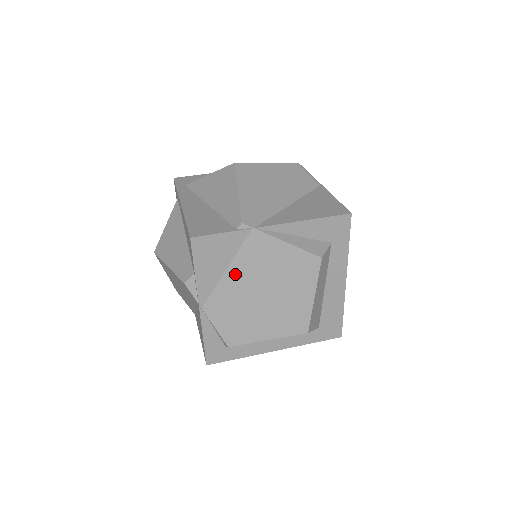
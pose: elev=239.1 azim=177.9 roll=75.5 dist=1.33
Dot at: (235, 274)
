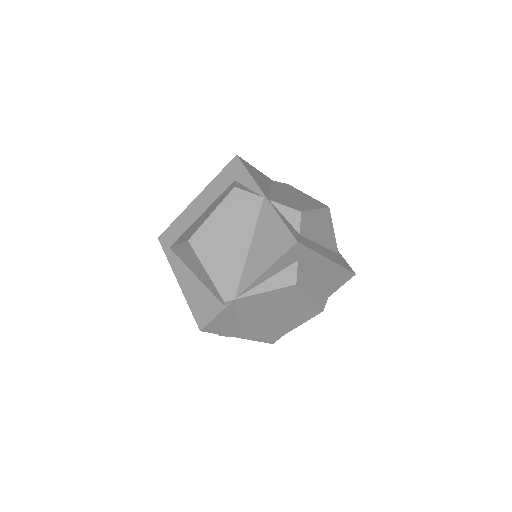
Dot at: (246, 318)
